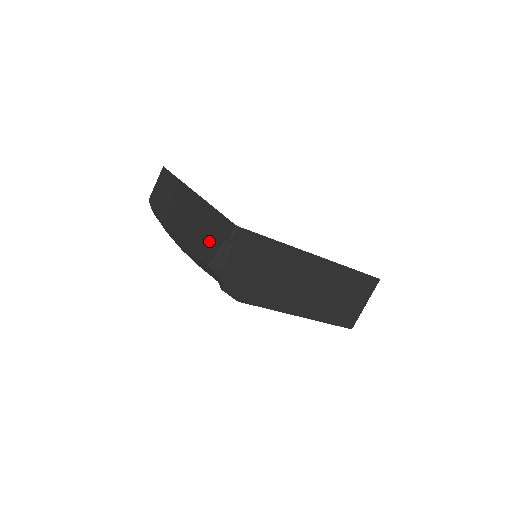
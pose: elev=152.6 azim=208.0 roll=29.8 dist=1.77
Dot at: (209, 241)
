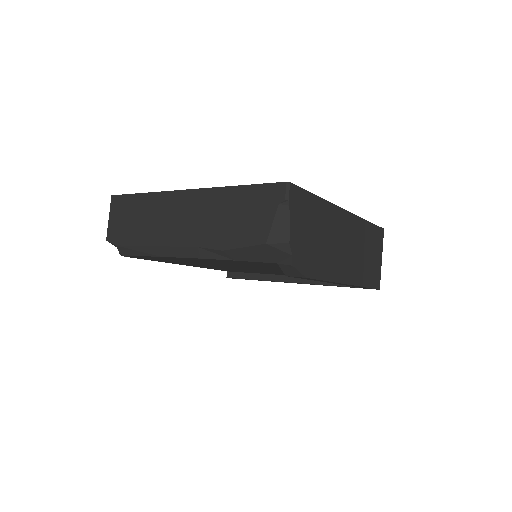
Dot at: (252, 220)
